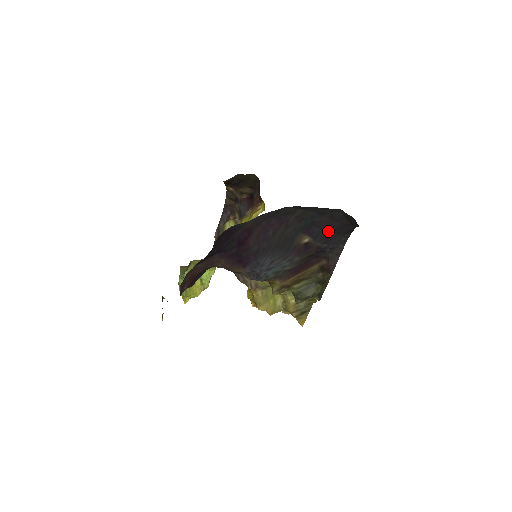
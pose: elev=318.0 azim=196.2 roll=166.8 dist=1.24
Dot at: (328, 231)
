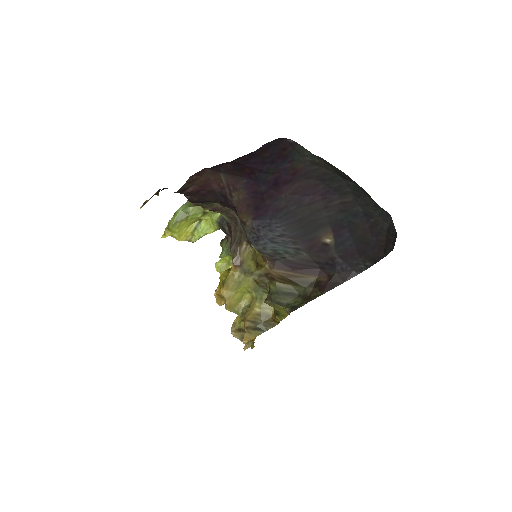
Dot at: (356, 244)
